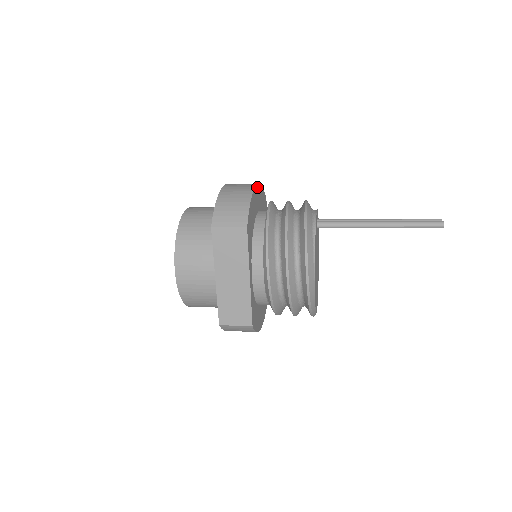
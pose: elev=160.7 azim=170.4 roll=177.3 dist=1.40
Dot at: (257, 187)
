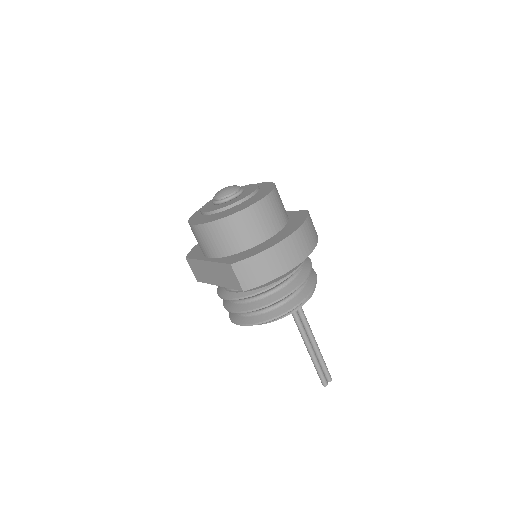
Dot at: (300, 262)
